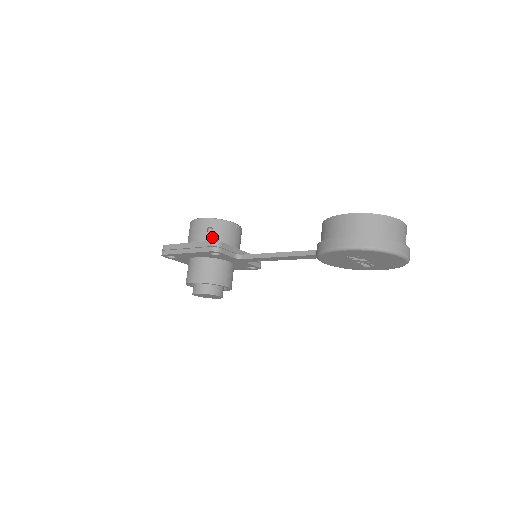
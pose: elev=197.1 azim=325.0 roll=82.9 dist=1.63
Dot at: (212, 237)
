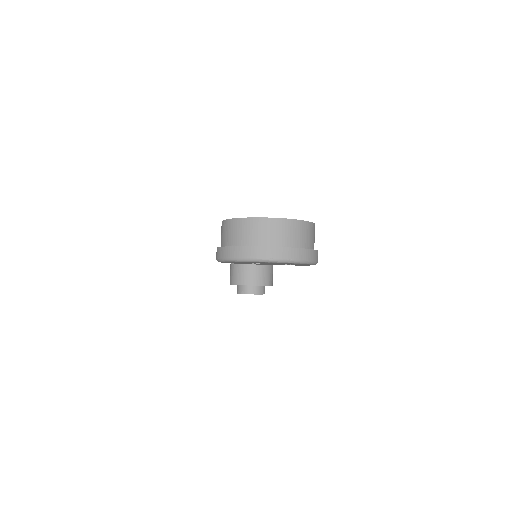
Dot at: occluded
